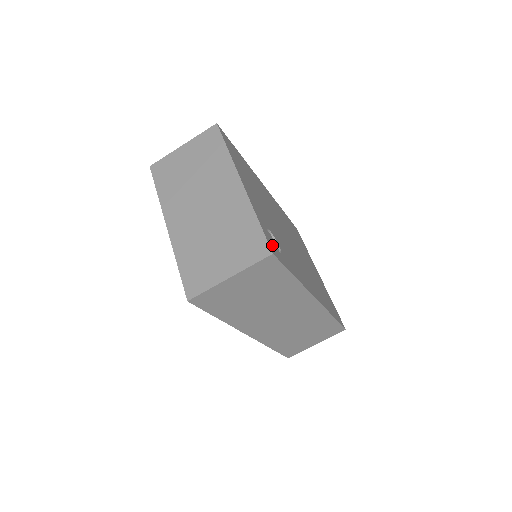
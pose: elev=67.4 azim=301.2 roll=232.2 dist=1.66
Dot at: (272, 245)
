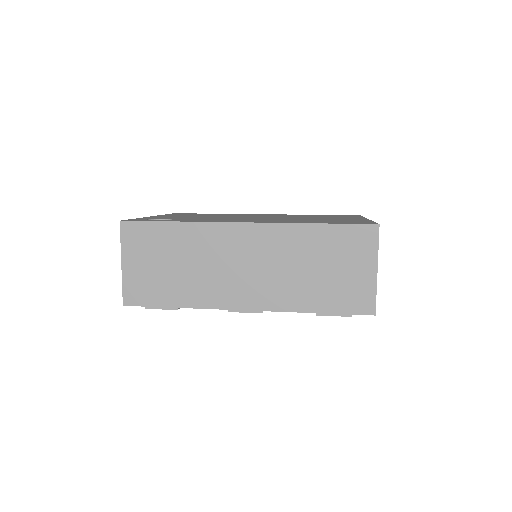
Dot at: occluded
